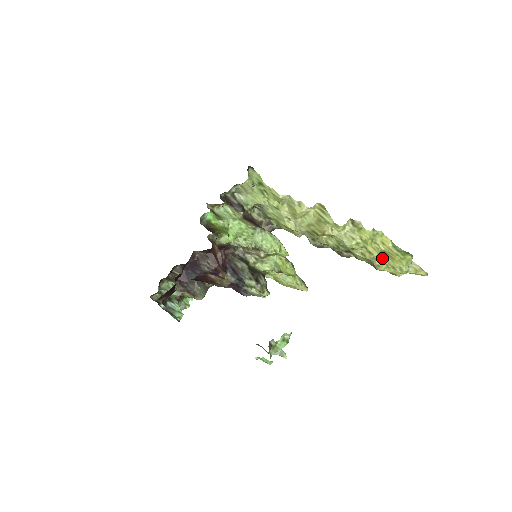
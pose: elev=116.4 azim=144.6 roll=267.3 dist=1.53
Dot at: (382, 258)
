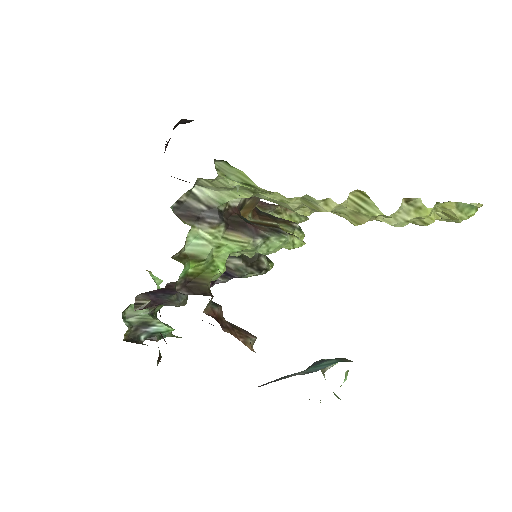
Dot at: occluded
